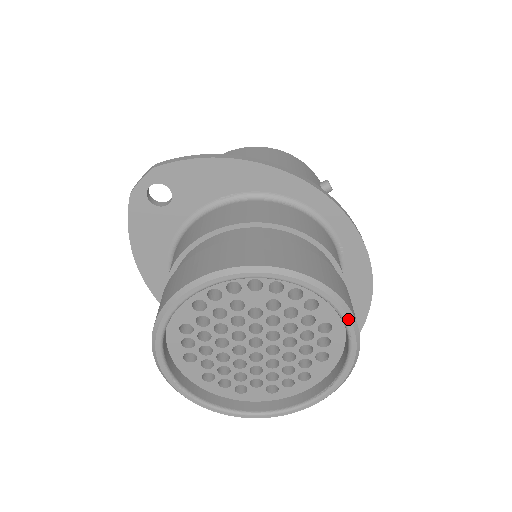
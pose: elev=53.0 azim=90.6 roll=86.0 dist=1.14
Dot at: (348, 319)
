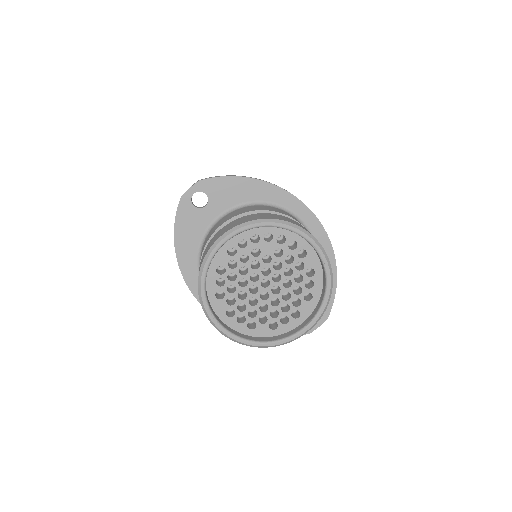
Dot at: (325, 260)
